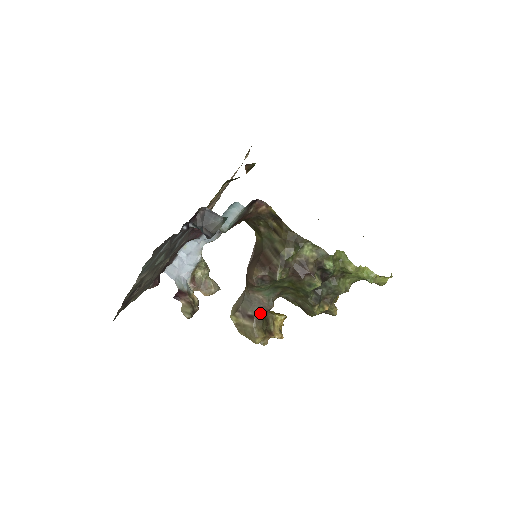
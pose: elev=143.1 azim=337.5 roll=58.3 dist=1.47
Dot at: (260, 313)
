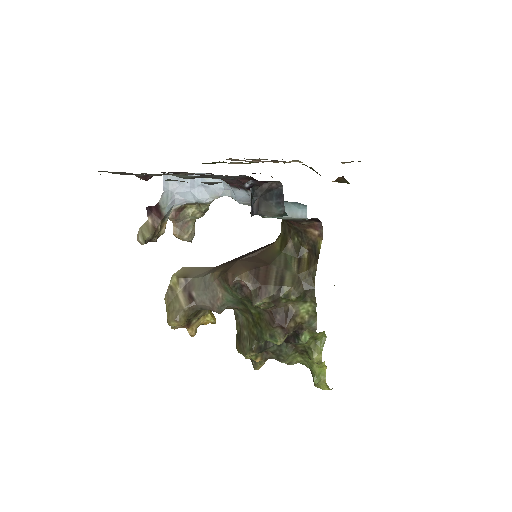
Dot at: (203, 305)
